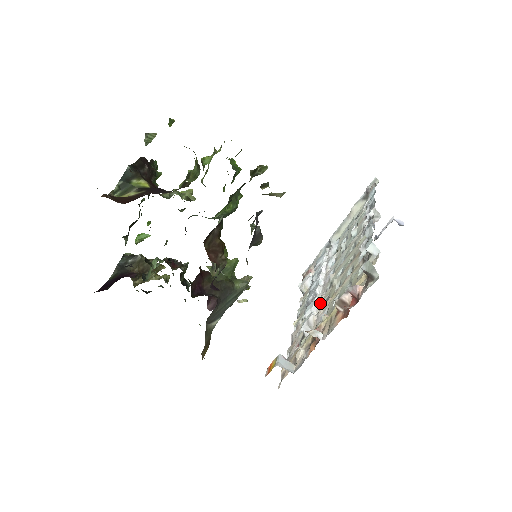
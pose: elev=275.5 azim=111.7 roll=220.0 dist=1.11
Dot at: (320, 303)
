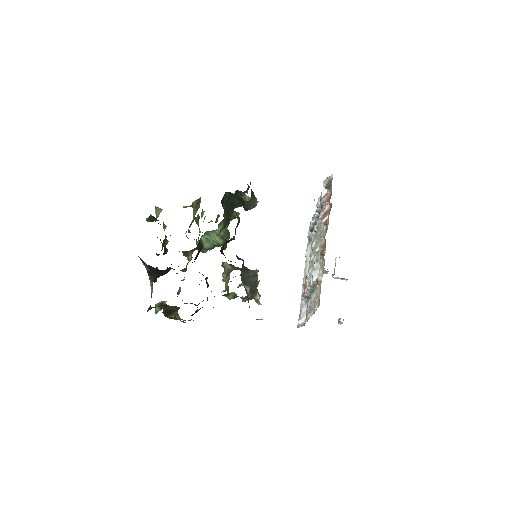
Dot at: occluded
